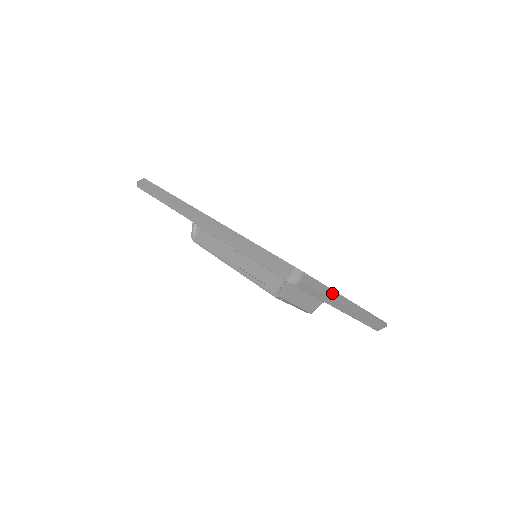
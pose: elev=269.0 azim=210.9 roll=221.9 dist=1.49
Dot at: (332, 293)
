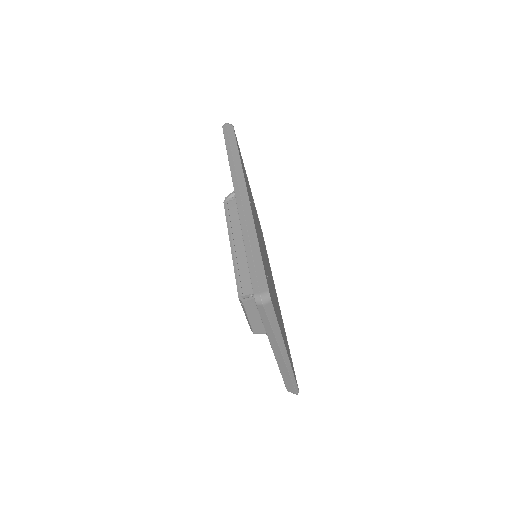
Dot at: (278, 334)
